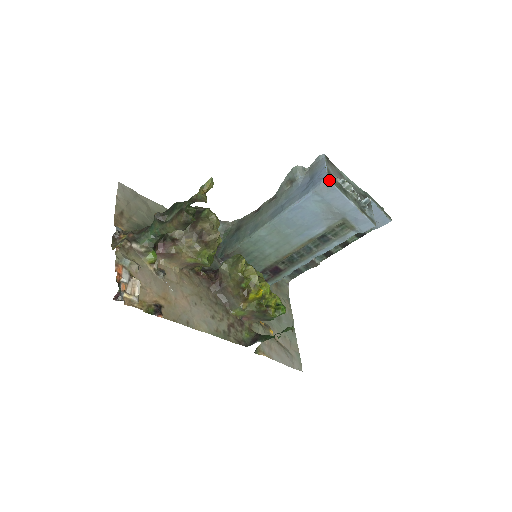
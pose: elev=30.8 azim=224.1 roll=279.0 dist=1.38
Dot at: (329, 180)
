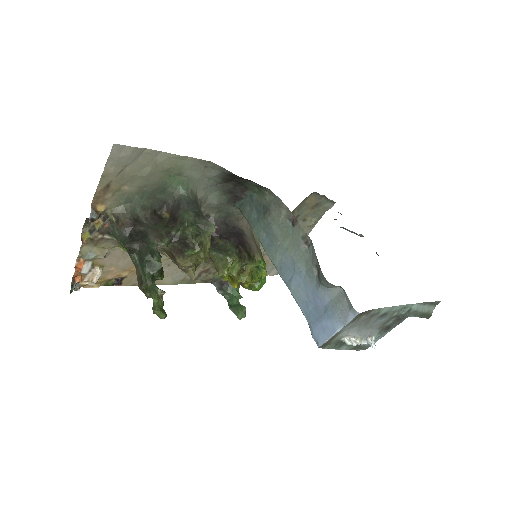
Dot at: occluded
